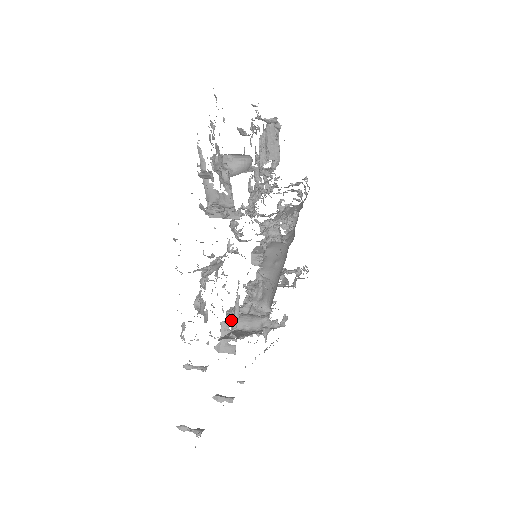
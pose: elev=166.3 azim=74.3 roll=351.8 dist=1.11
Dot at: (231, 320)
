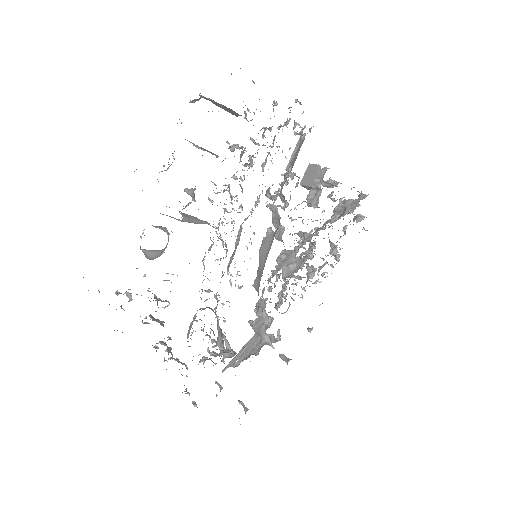
Dot at: occluded
